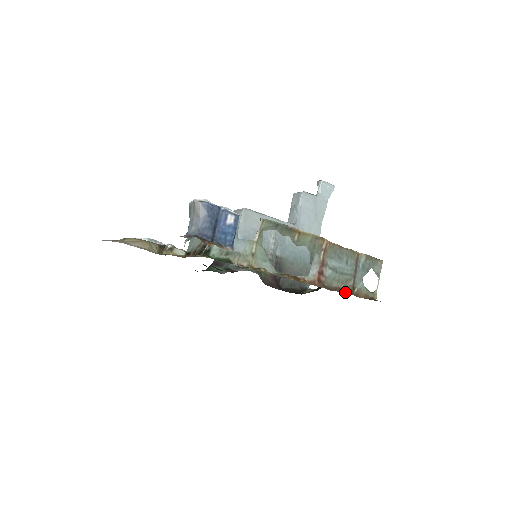
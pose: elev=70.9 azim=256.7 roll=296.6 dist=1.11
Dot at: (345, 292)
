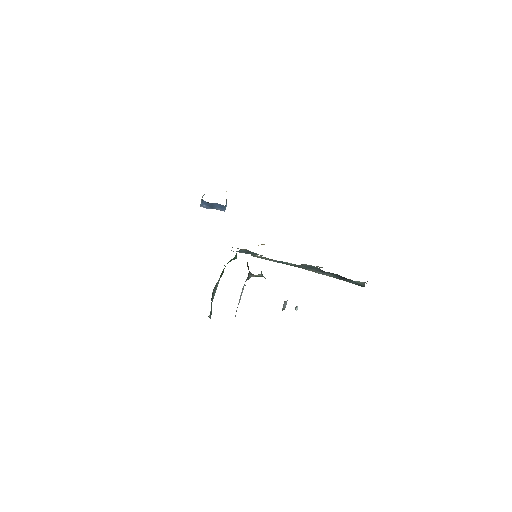
Dot at: occluded
